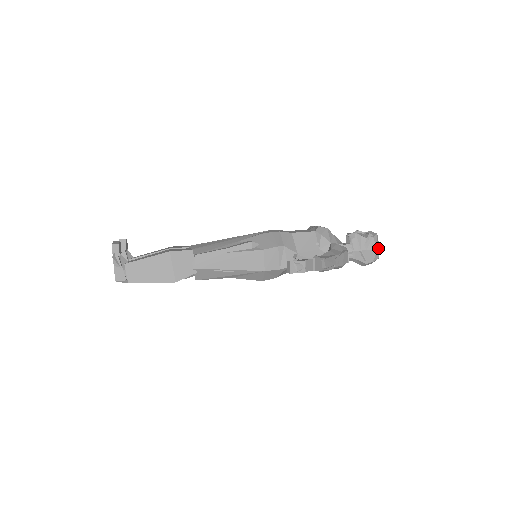
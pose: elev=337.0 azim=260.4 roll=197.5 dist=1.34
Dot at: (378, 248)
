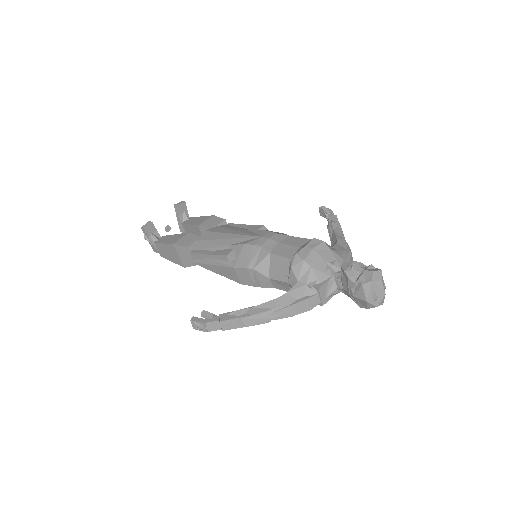
Dot at: (373, 297)
